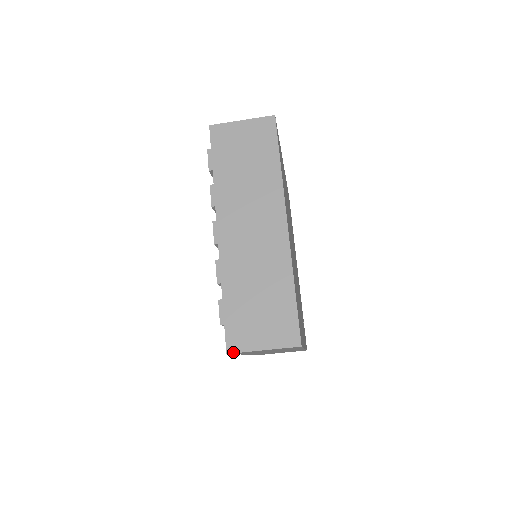
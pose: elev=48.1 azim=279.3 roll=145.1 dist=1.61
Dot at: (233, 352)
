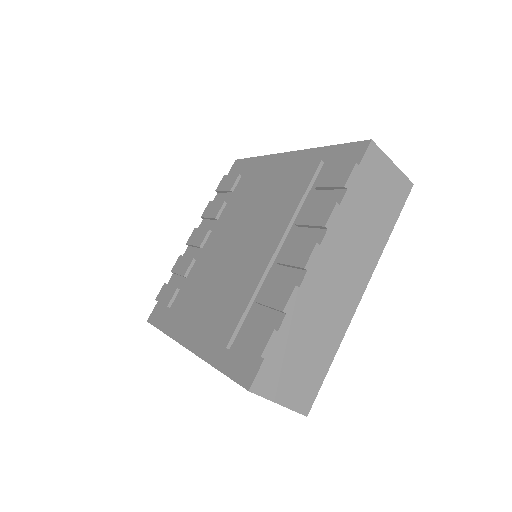
Dot at: (255, 392)
